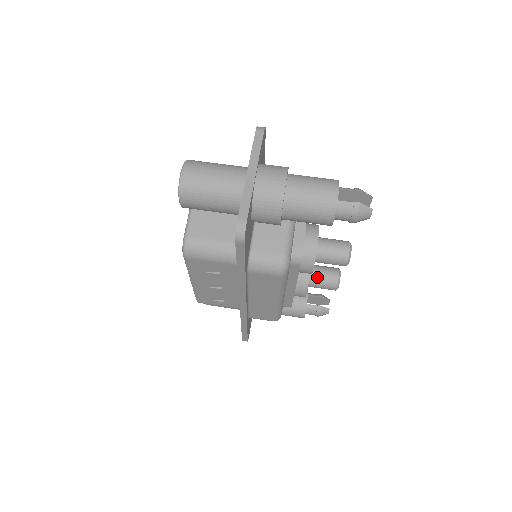
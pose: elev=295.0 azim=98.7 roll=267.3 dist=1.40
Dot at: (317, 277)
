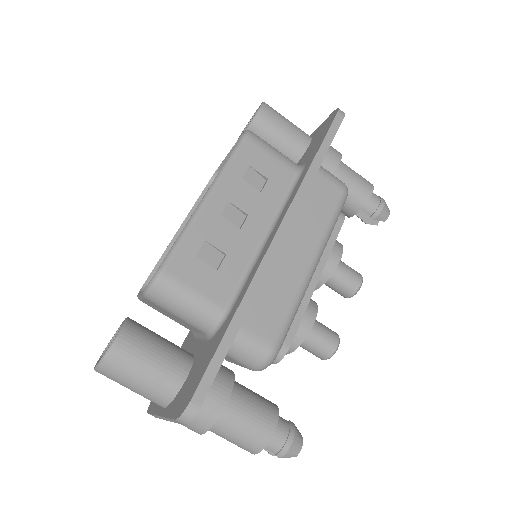
Dot at: (325, 284)
